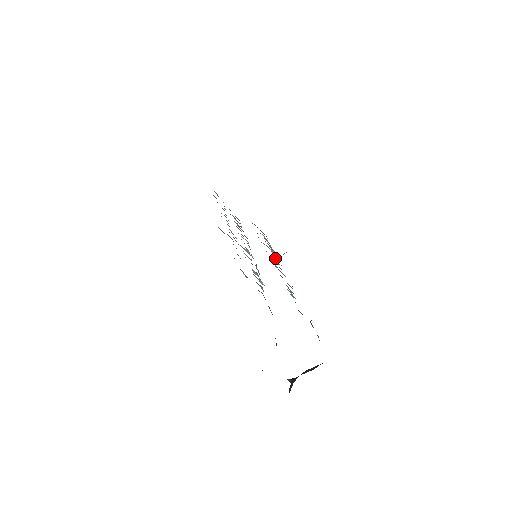
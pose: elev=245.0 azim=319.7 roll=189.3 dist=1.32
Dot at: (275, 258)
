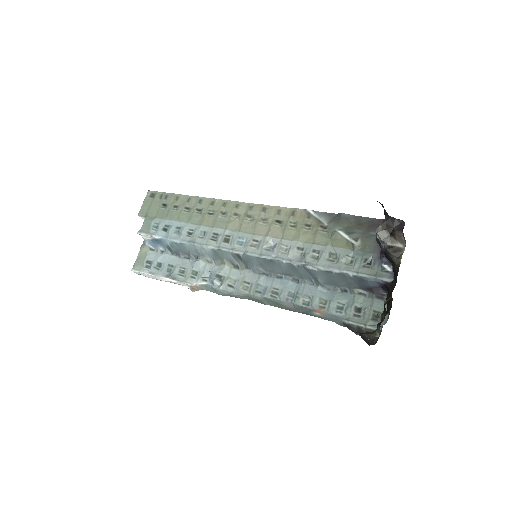
Dot at: (219, 279)
